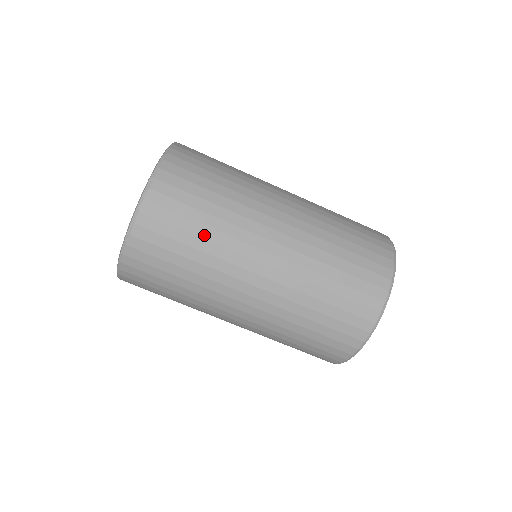
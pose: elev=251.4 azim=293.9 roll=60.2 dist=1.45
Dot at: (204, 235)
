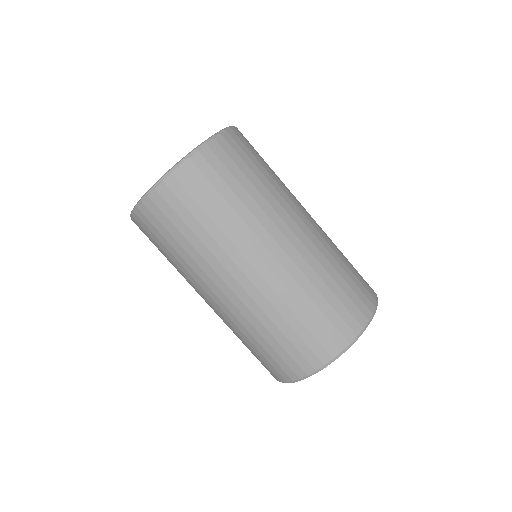
Dot at: (270, 173)
